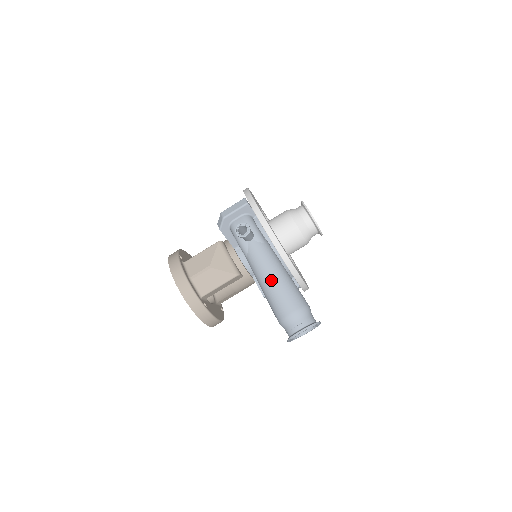
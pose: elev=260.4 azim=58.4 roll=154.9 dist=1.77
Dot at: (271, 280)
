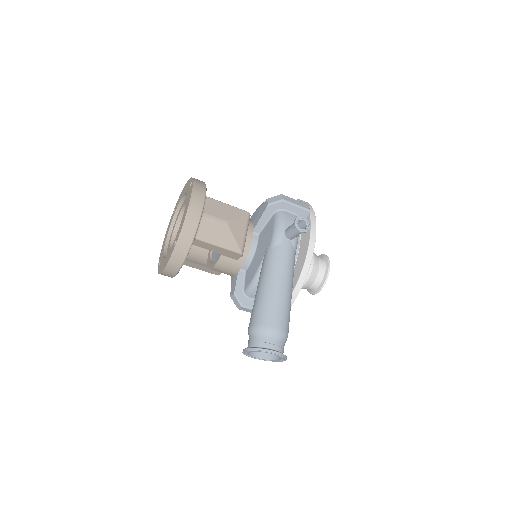
Dot at: (281, 286)
